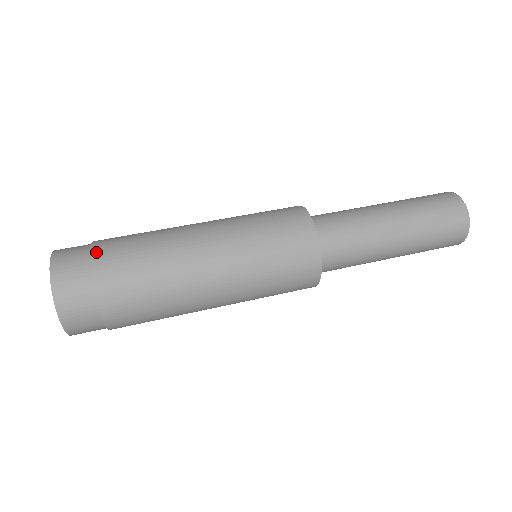
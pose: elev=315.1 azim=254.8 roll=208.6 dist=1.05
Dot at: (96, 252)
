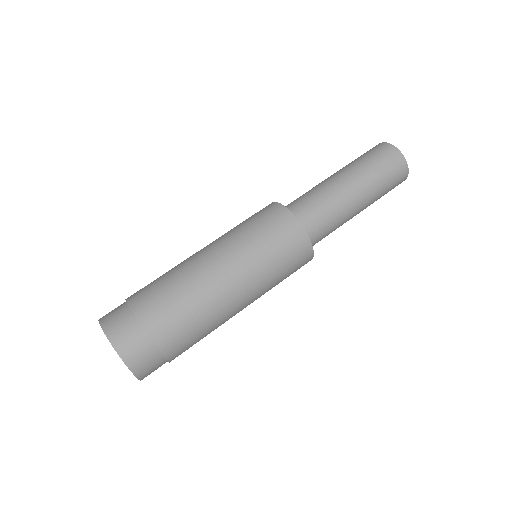
Dot at: (142, 318)
